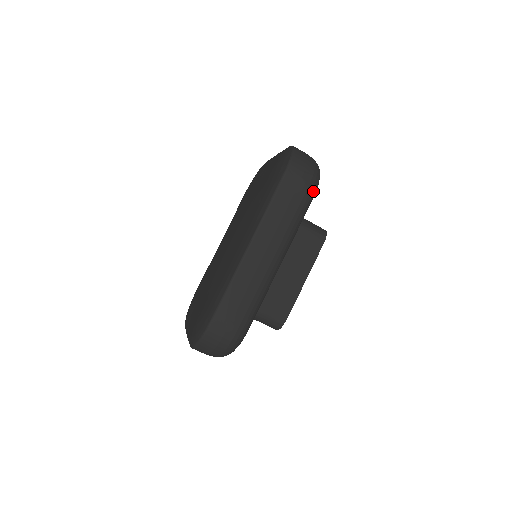
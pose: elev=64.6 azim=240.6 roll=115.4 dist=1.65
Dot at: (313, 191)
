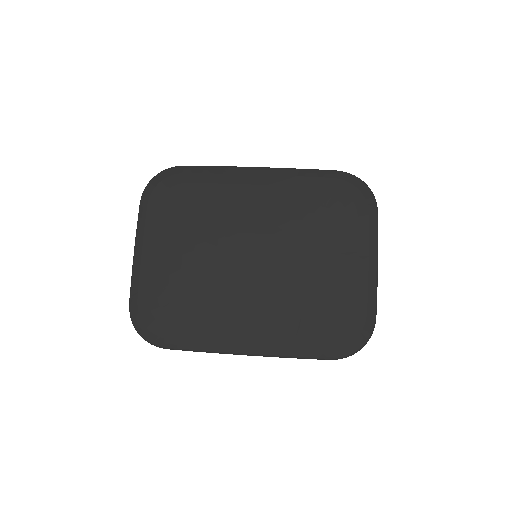
Dot at: occluded
